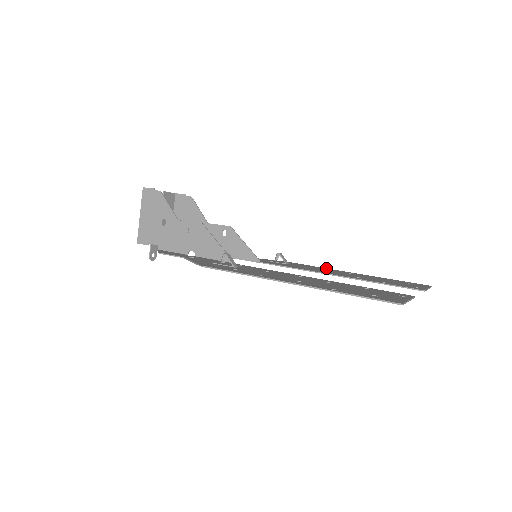
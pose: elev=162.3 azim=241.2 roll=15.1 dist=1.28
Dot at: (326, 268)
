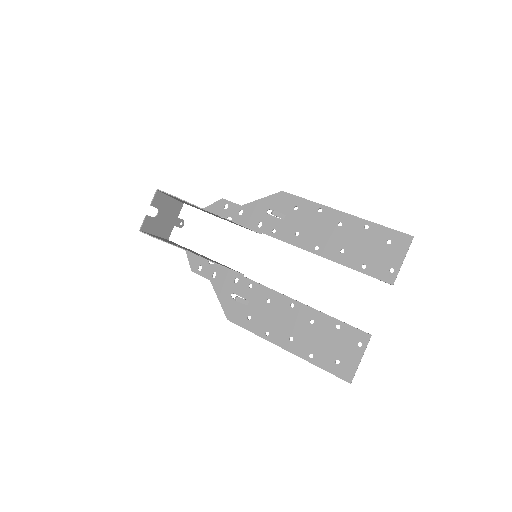
Dot at: (319, 205)
